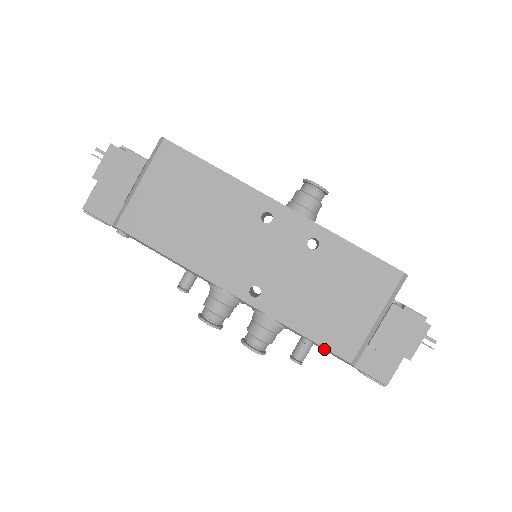
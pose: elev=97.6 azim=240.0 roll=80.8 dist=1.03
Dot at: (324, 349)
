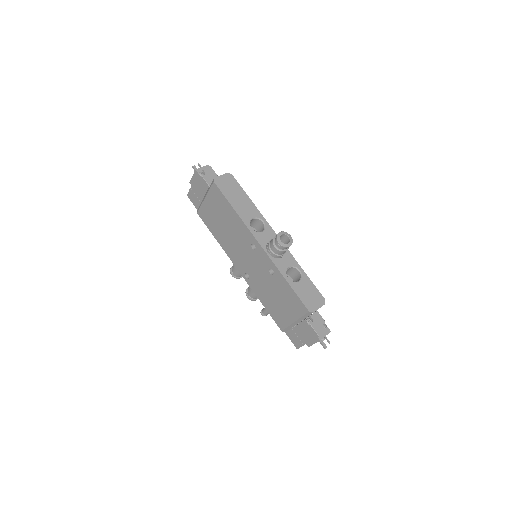
Dot at: (273, 317)
